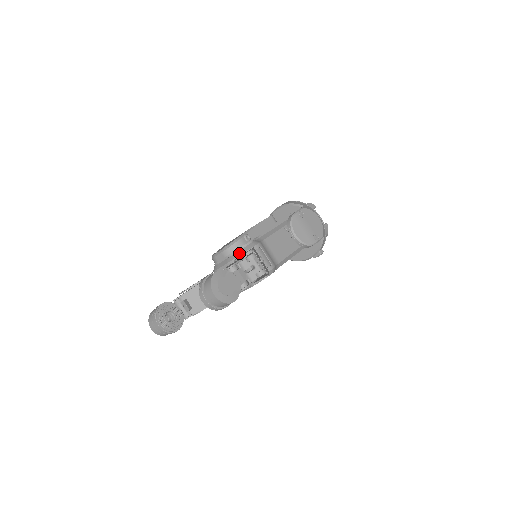
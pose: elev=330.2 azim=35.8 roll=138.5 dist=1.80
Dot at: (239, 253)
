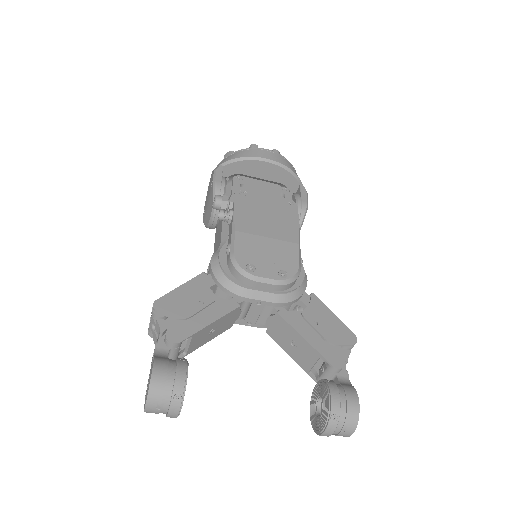
Dot at: (296, 295)
